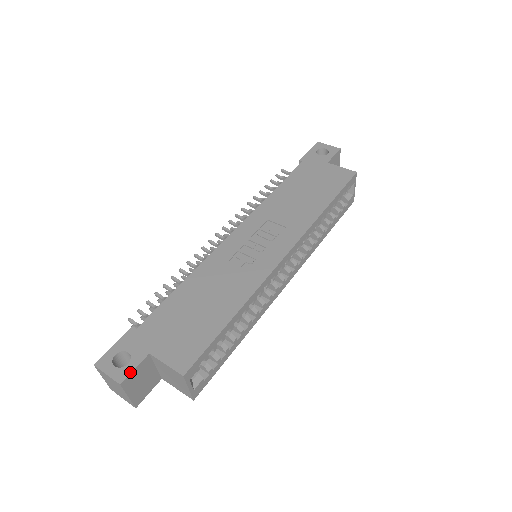
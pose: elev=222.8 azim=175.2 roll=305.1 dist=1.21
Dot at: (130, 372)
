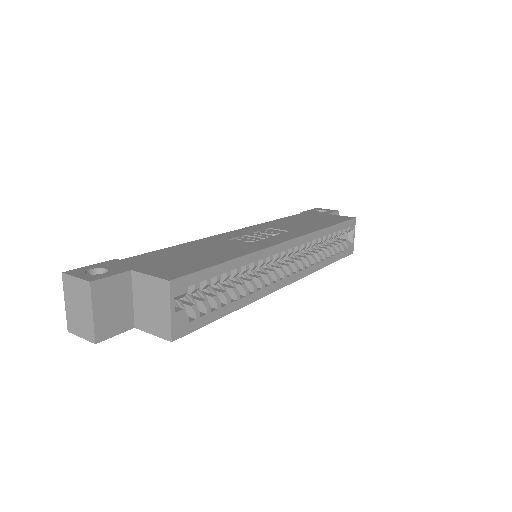
Dot at: (105, 276)
